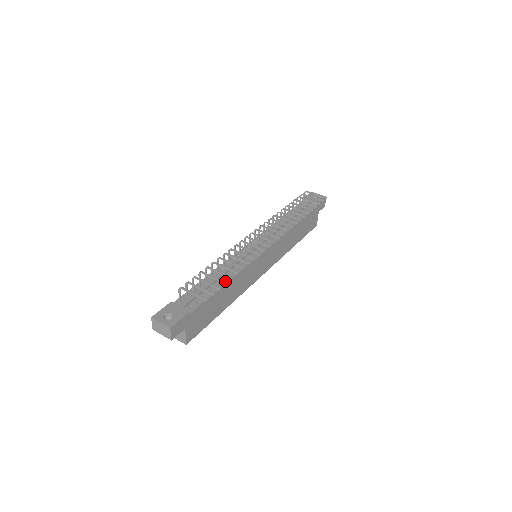
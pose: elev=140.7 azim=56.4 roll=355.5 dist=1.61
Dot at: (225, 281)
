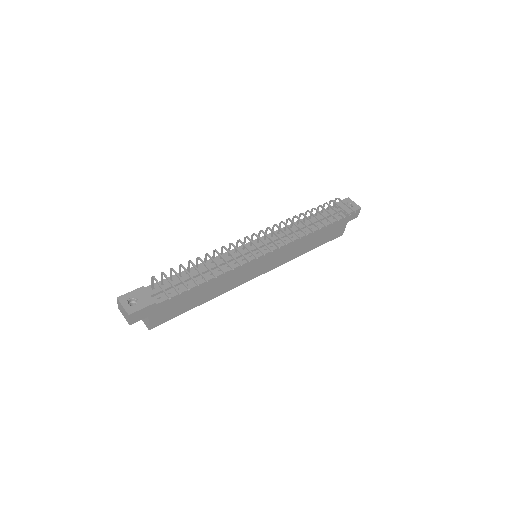
Dot at: (207, 278)
